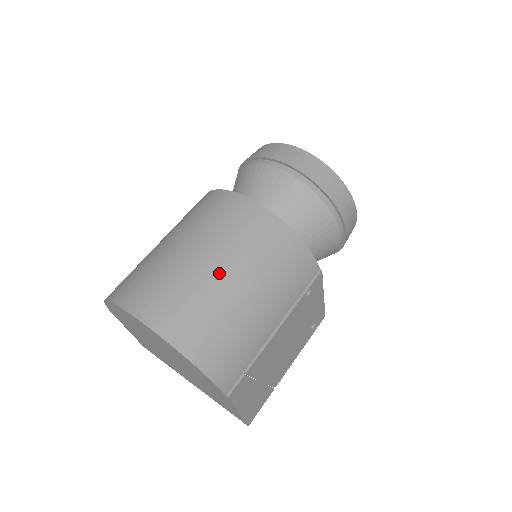
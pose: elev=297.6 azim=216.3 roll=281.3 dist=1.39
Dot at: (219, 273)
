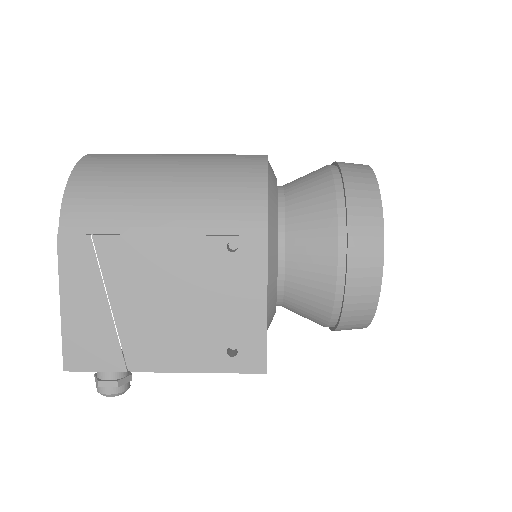
Dot at: (171, 157)
